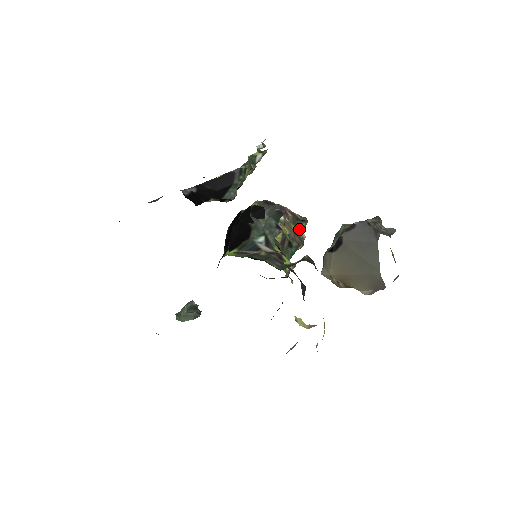
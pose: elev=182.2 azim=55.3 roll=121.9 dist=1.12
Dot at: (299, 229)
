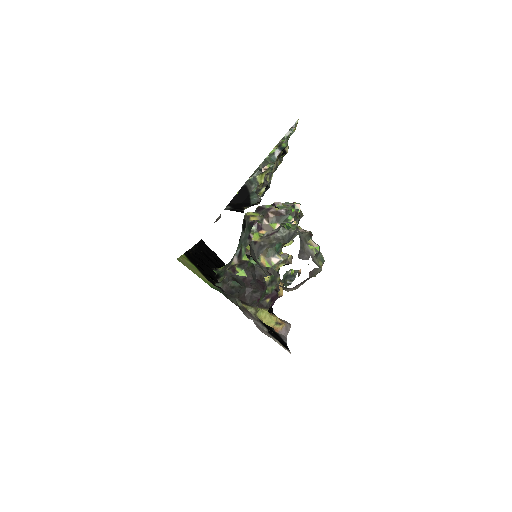
Dot at: (287, 222)
